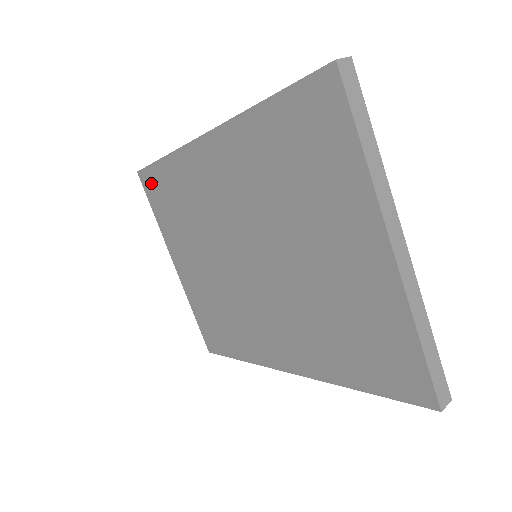
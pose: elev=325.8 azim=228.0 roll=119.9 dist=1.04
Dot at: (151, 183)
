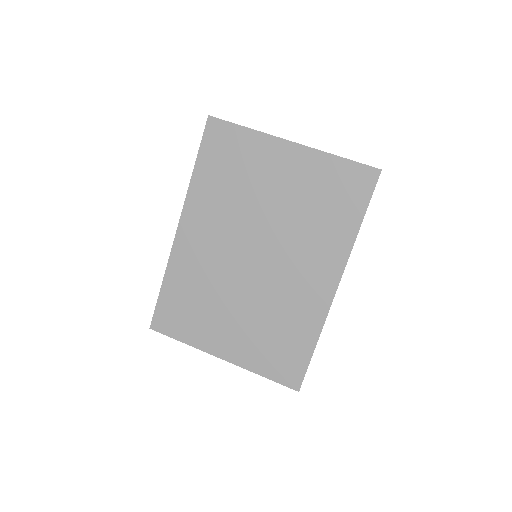
Dot at: (164, 318)
